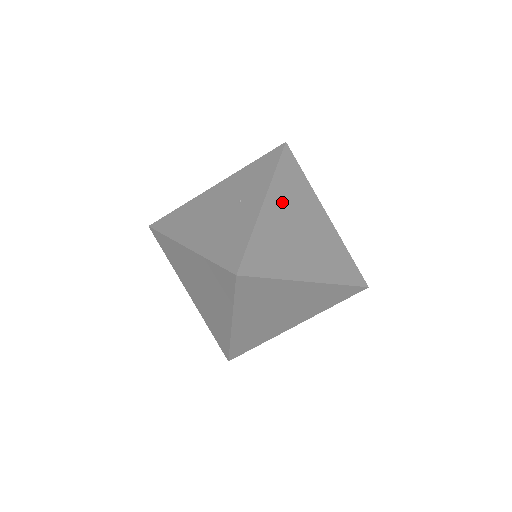
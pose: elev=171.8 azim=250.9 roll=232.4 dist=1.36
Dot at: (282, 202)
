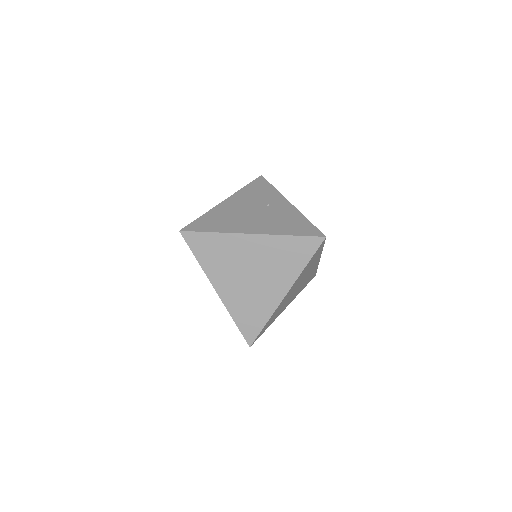
Dot at: occluded
